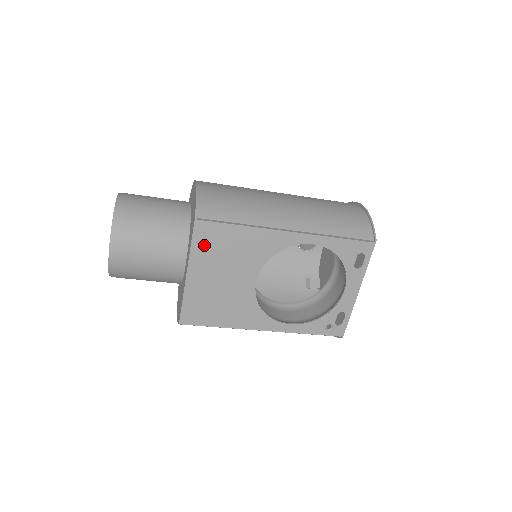
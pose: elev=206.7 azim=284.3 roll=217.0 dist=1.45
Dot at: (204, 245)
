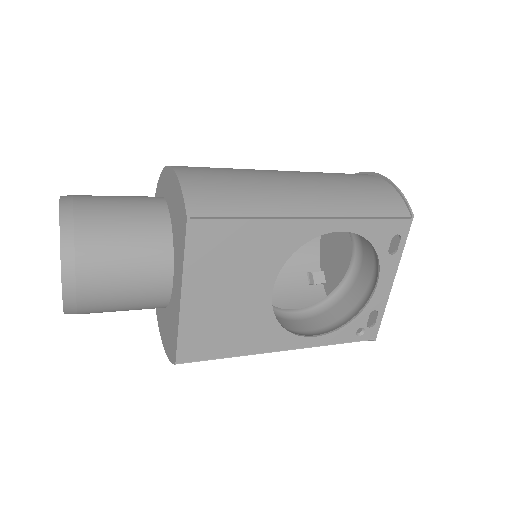
Dot at: (202, 253)
